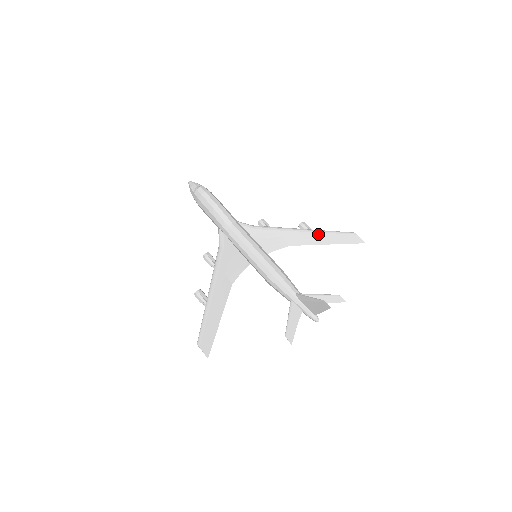
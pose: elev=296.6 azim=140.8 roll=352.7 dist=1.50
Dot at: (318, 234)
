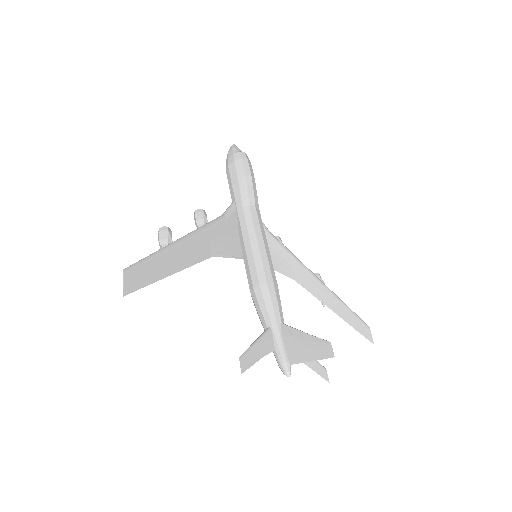
Dot at: (331, 295)
